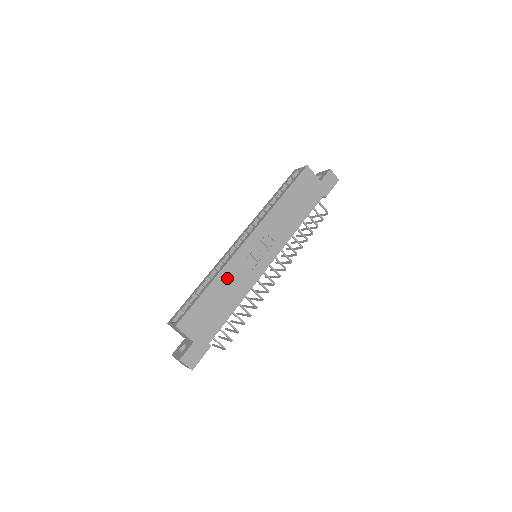
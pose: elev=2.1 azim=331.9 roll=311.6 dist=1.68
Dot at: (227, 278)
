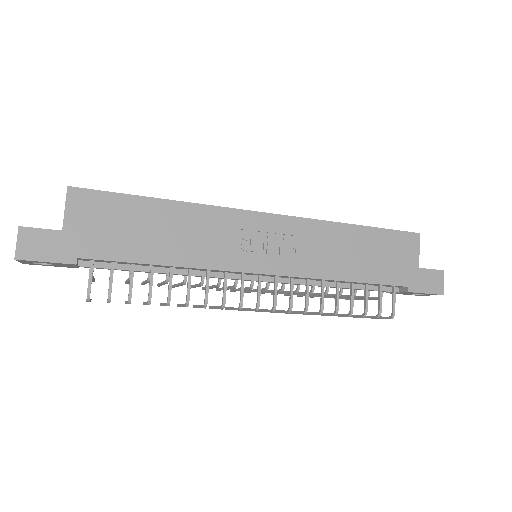
Dot at: (193, 220)
